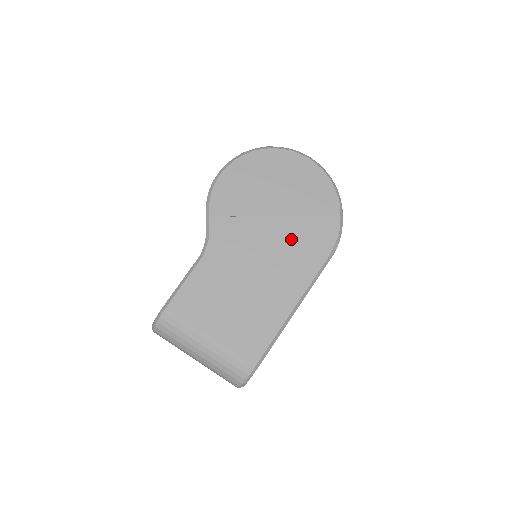
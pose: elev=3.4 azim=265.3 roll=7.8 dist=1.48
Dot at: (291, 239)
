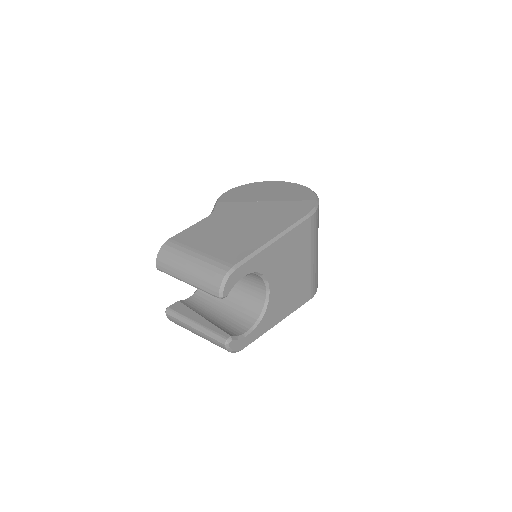
Dot at: (276, 209)
